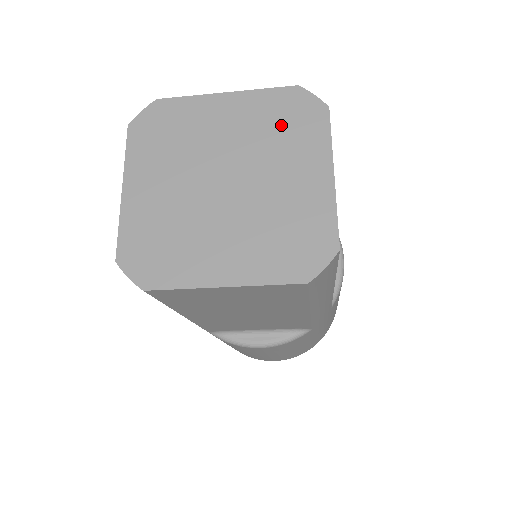
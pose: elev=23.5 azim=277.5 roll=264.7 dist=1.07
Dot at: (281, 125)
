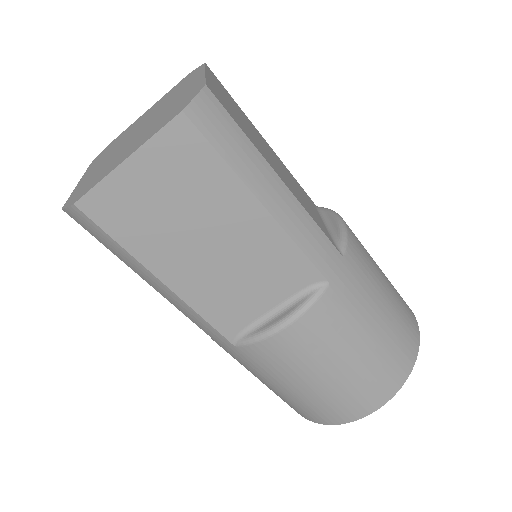
Dot at: (176, 90)
